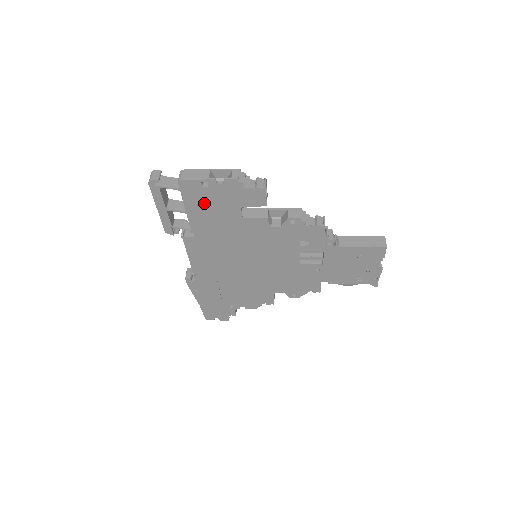
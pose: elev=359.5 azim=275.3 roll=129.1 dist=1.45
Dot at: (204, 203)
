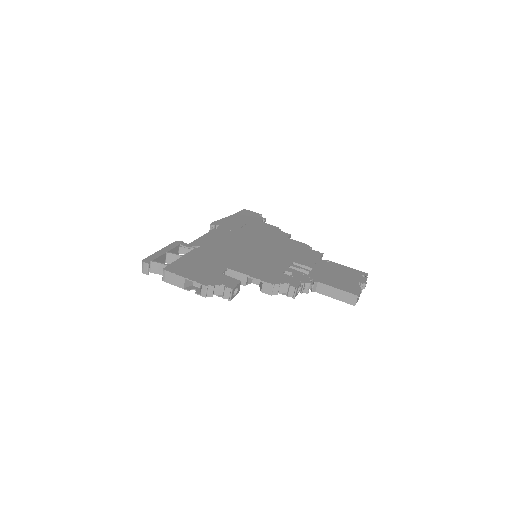
Dot at: occluded
